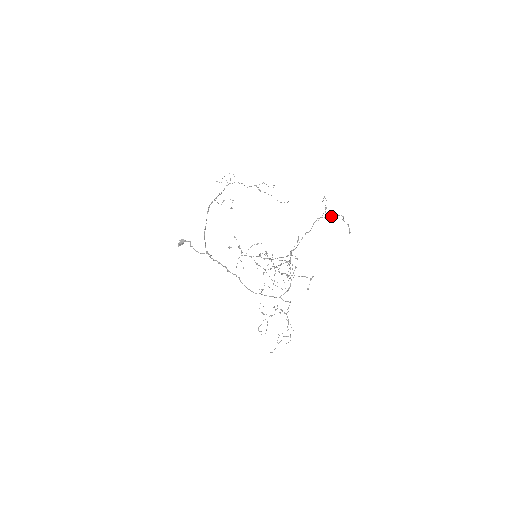
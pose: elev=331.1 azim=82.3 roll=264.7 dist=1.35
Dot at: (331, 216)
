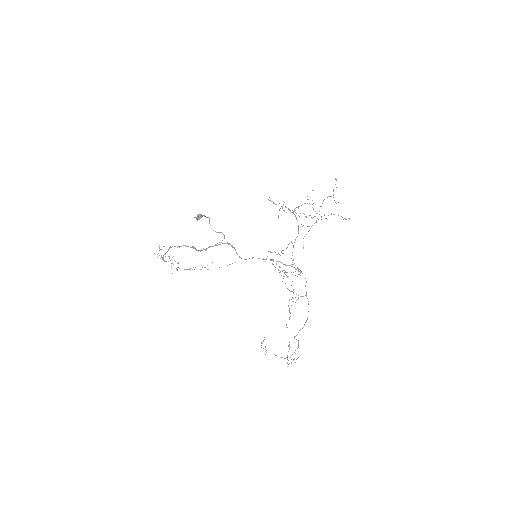
Dot at: occluded
